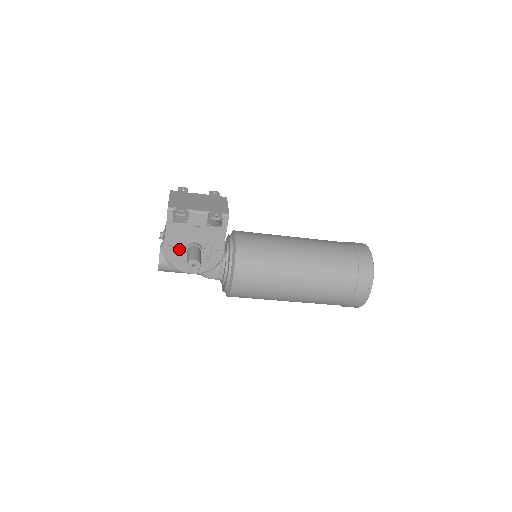
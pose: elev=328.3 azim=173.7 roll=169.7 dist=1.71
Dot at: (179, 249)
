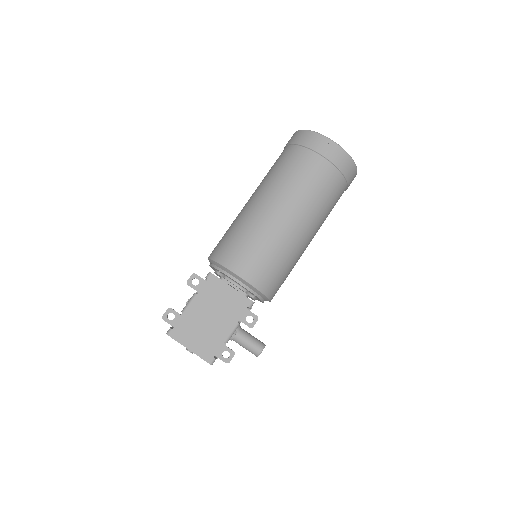
Dot at: occluded
